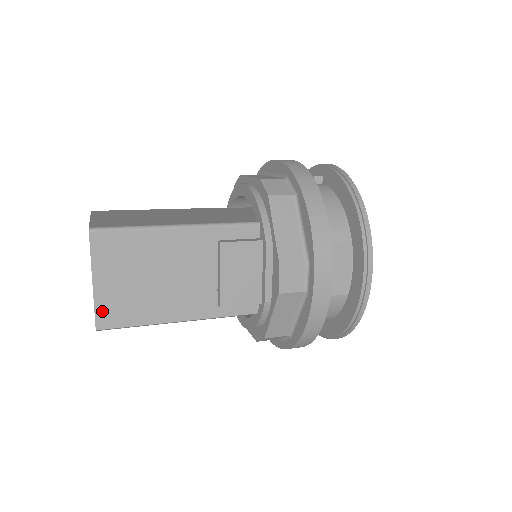
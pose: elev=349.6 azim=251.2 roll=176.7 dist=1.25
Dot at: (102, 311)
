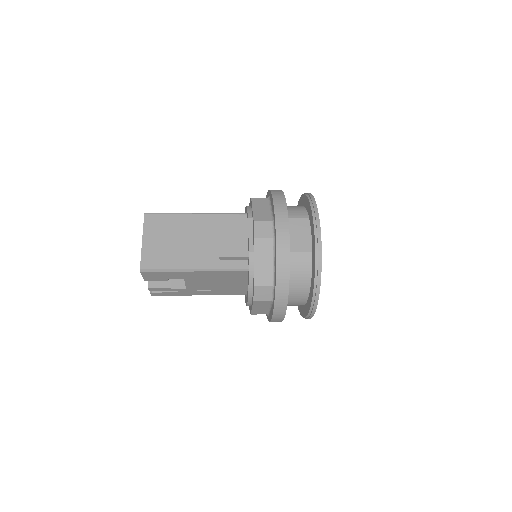
Dot at: (145, 258)
